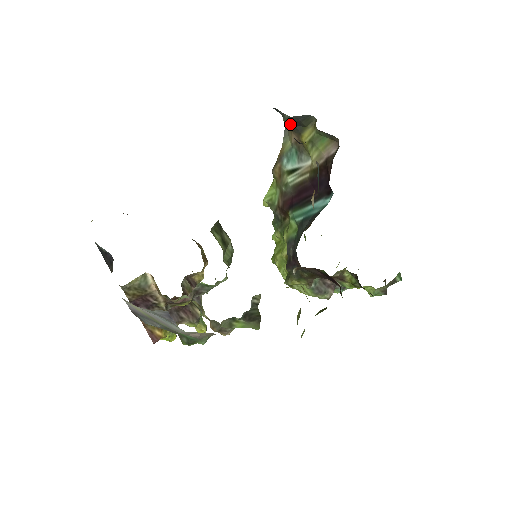
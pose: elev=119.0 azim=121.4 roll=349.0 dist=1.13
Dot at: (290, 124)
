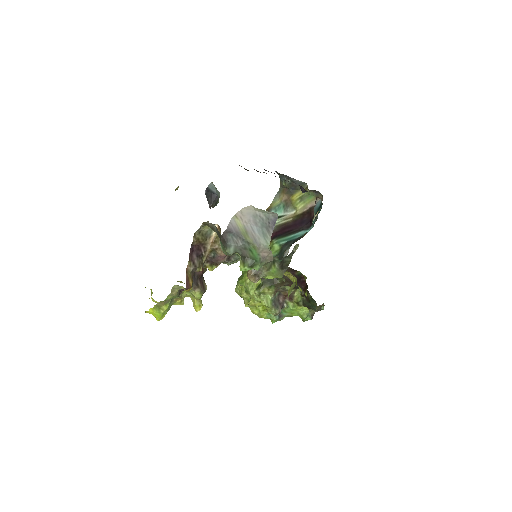
Dot at: (285, 189)
